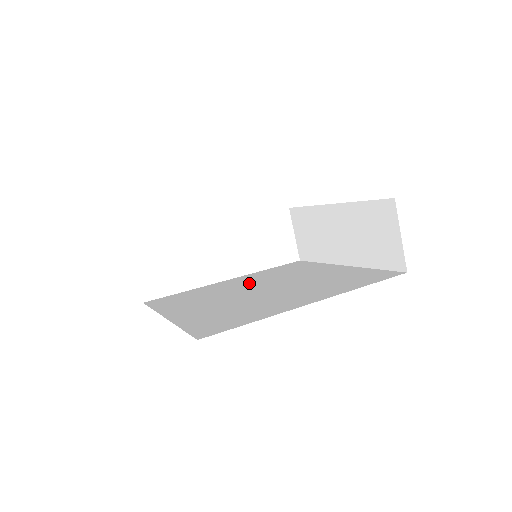
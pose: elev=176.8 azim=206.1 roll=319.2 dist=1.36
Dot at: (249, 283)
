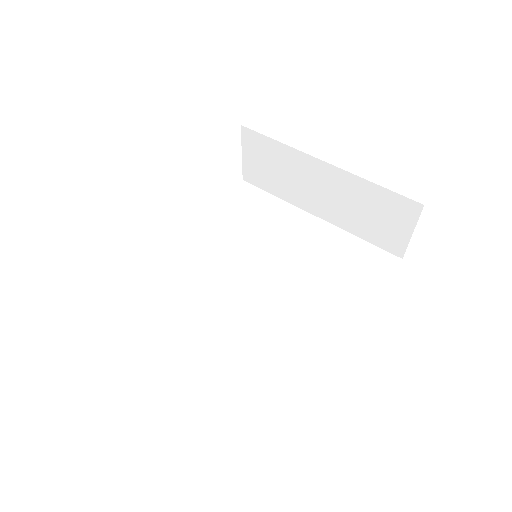
Dot at: (222, 255)
